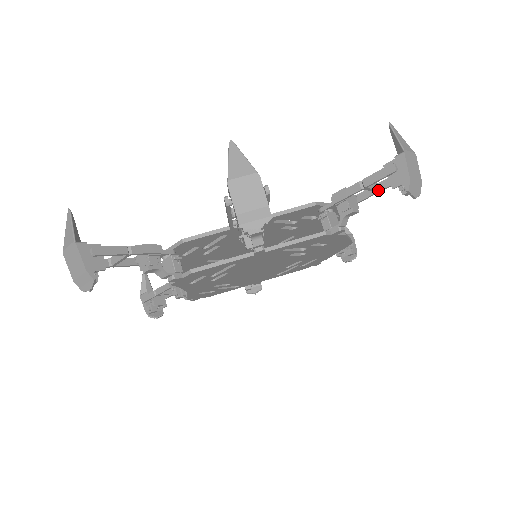
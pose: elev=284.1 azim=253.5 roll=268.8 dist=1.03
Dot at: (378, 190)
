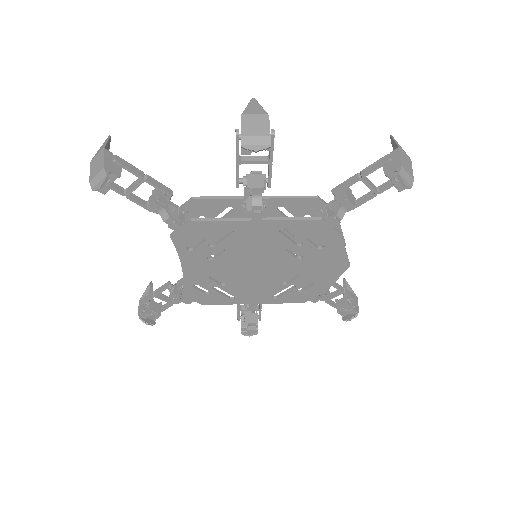
Dot at: (375, 191)
